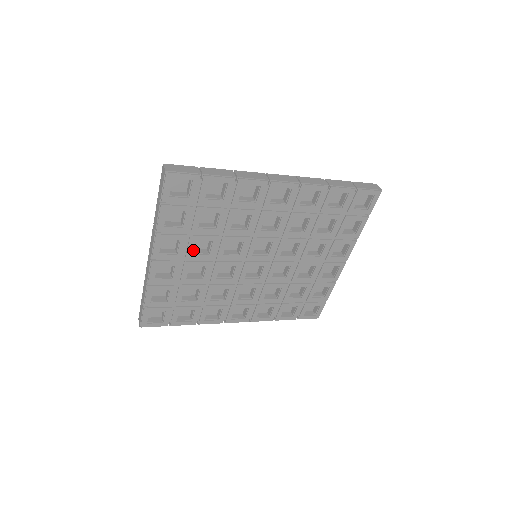
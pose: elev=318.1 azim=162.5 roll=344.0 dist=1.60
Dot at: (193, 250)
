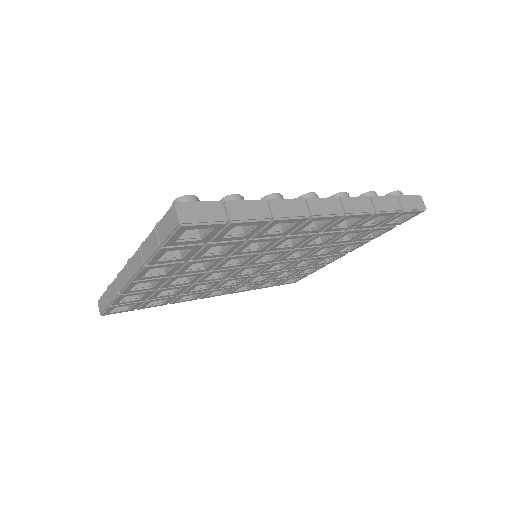
Dot at: occluded
